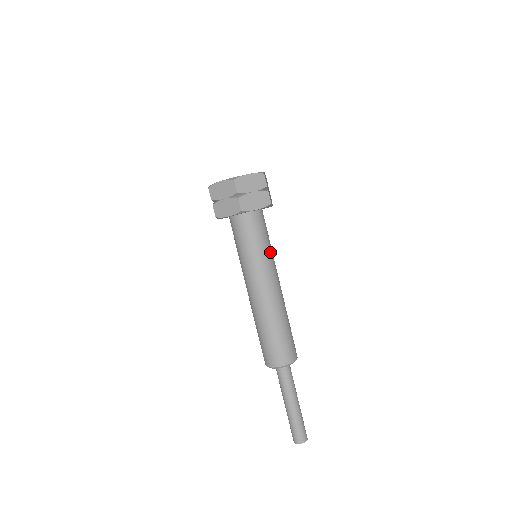
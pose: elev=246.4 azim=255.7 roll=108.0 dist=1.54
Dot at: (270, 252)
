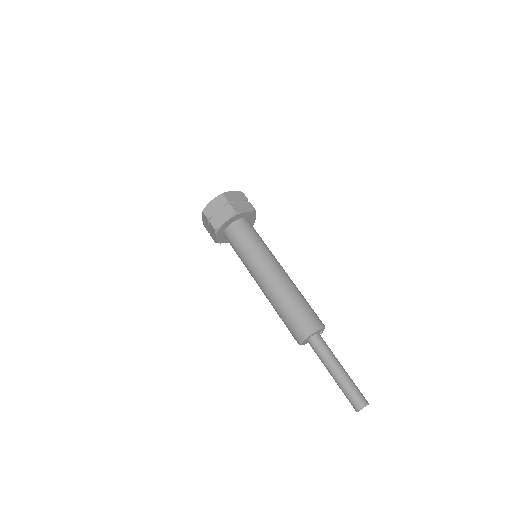
Dot at: occluded
